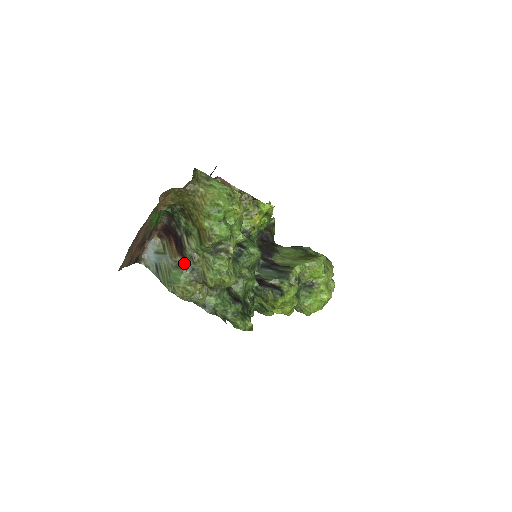
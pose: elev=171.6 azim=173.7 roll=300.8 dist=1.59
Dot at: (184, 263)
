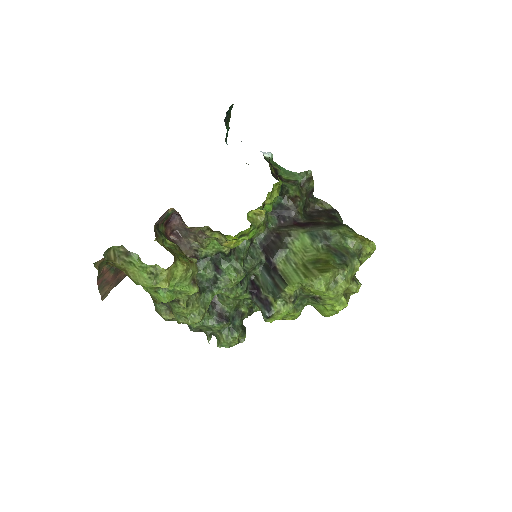
Dot at: occluded
